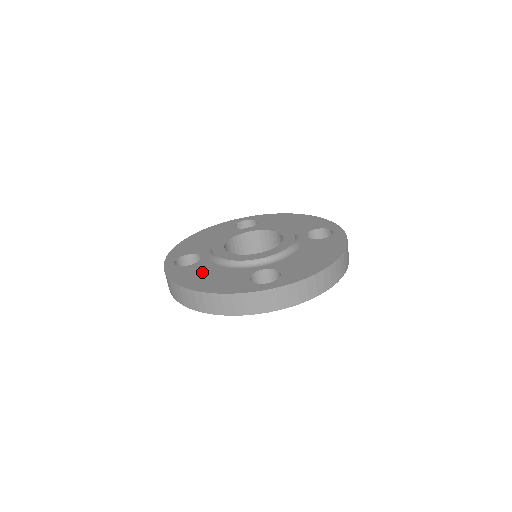
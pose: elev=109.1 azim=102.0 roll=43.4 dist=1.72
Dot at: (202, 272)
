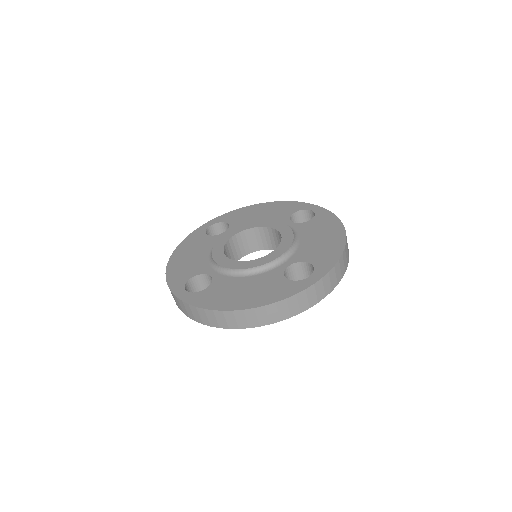
Dot at: (230, 289)
